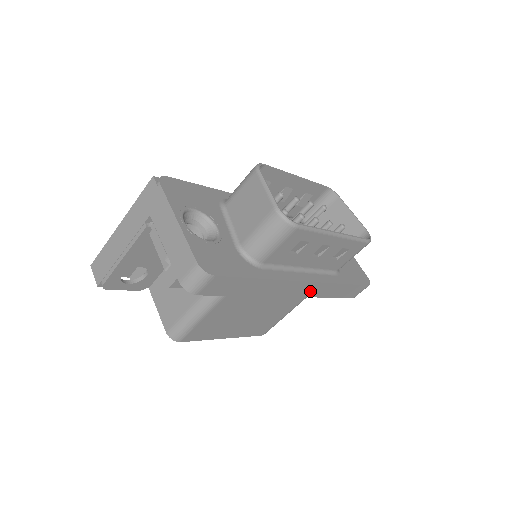
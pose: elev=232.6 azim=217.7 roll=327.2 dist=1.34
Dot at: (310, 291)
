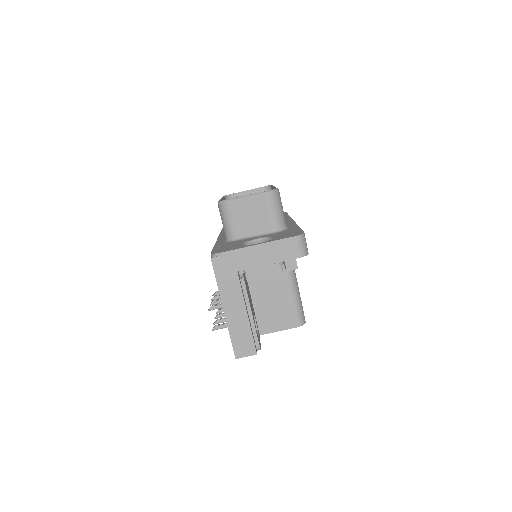
Dot at: occluded
